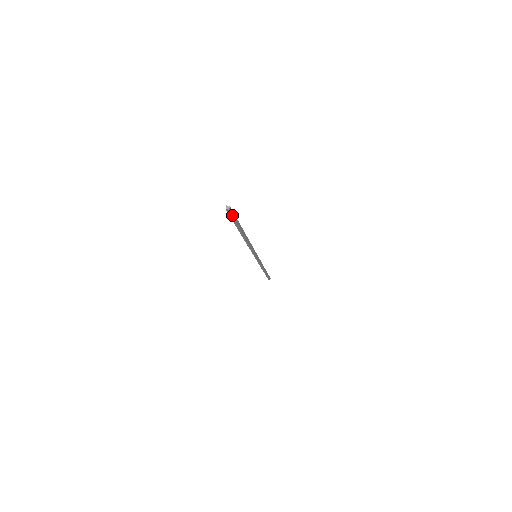
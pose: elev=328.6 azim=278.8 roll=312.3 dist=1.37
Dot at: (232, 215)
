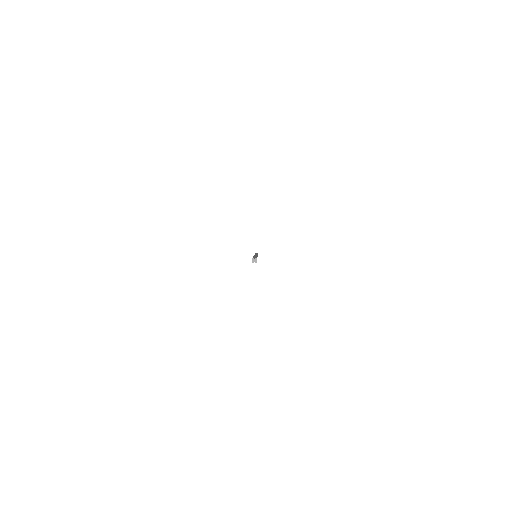
Dot at: occluded
